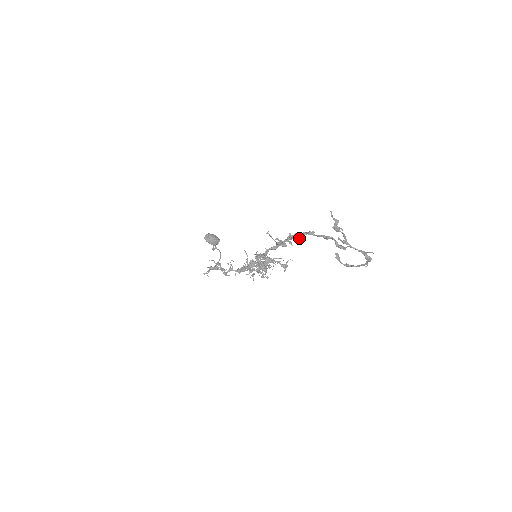
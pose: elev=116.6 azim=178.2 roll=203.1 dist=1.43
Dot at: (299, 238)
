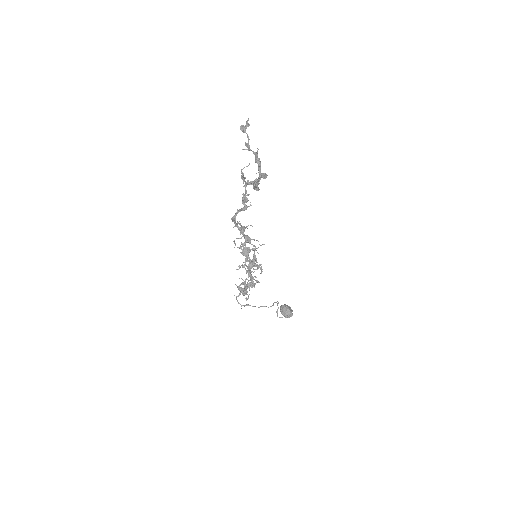
Dot at: (242, 173)
